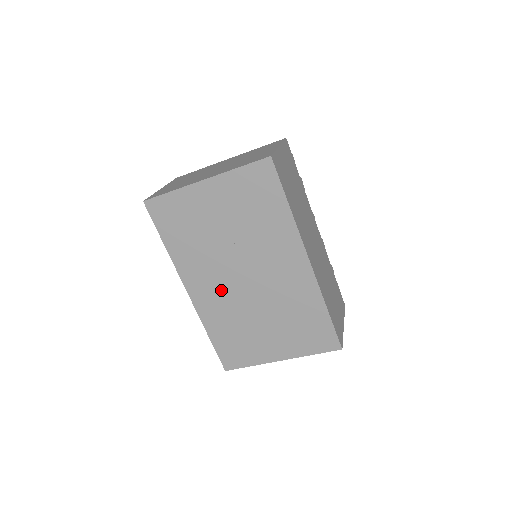
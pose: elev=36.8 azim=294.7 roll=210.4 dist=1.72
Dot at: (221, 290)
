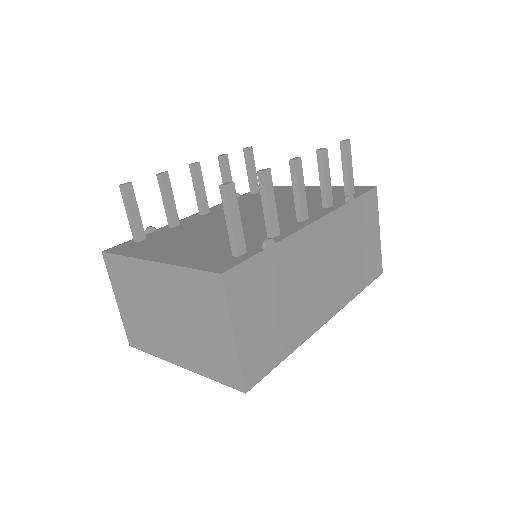
Dot at: occluded
